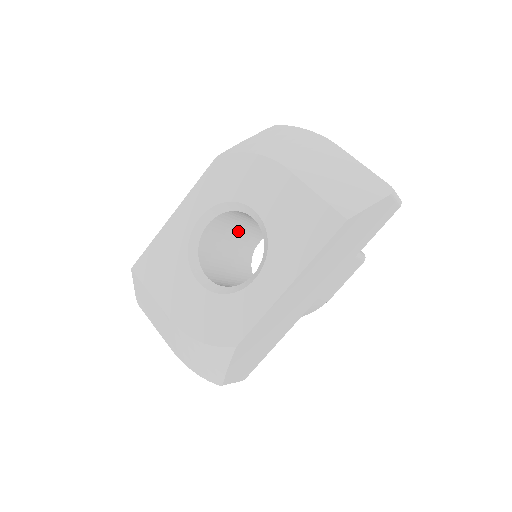
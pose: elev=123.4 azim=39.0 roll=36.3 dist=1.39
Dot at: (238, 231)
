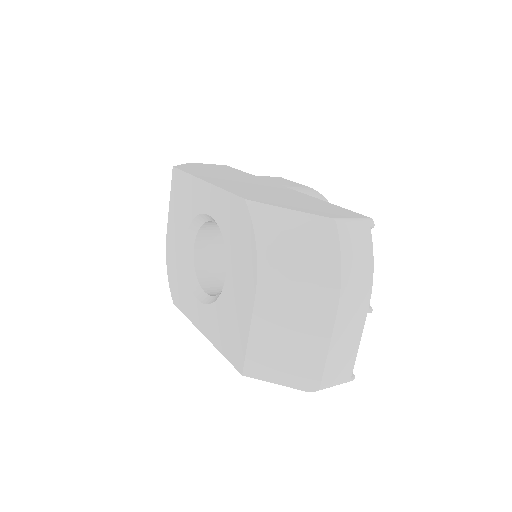
Dot at: occluded
